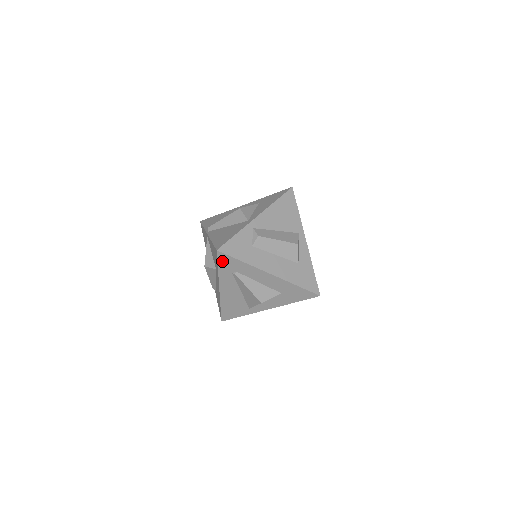
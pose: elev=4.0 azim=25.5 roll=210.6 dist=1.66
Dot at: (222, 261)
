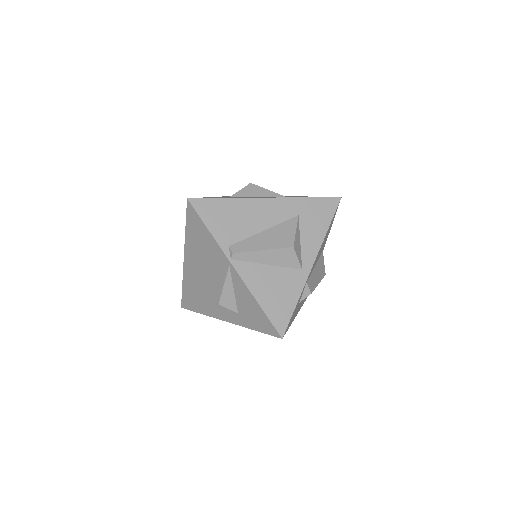
Dot at: occluded
